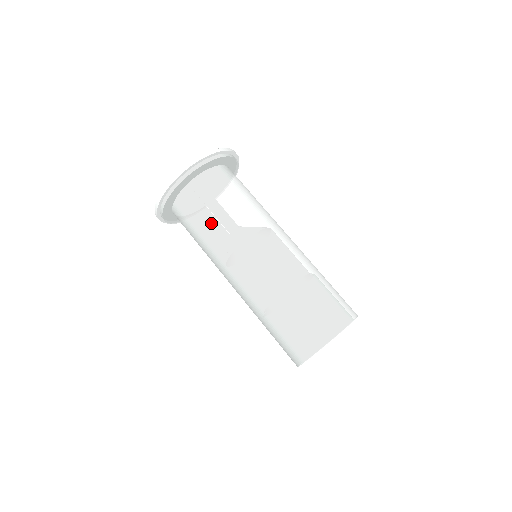
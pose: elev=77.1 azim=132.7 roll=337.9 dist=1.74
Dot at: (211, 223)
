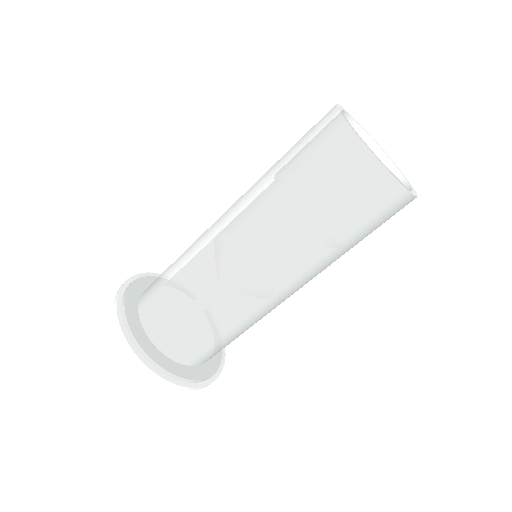
Dot at: (177, 282)
